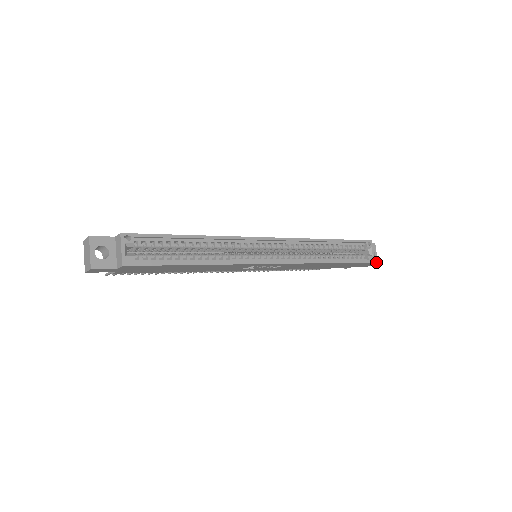
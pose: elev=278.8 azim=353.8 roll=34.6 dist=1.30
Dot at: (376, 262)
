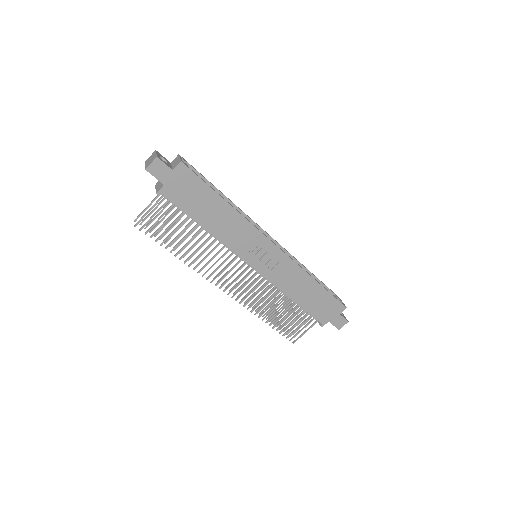
Dot at: (346, 319)
